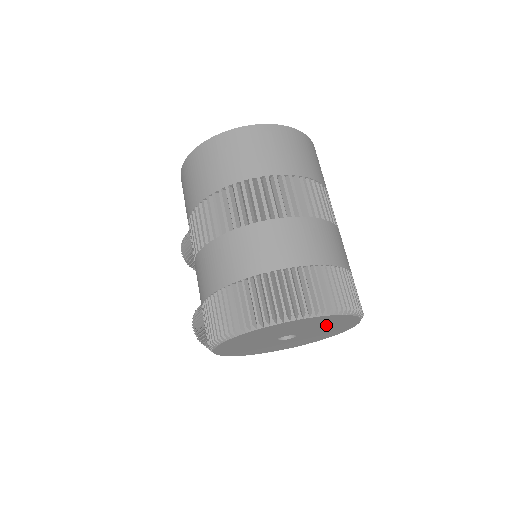
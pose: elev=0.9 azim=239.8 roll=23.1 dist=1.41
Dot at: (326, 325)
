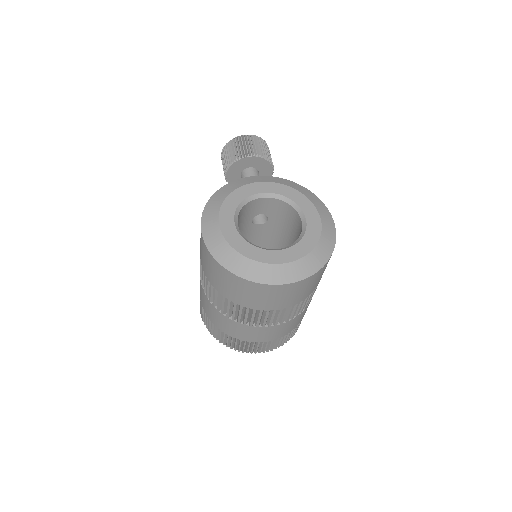
Dot at: occluded
